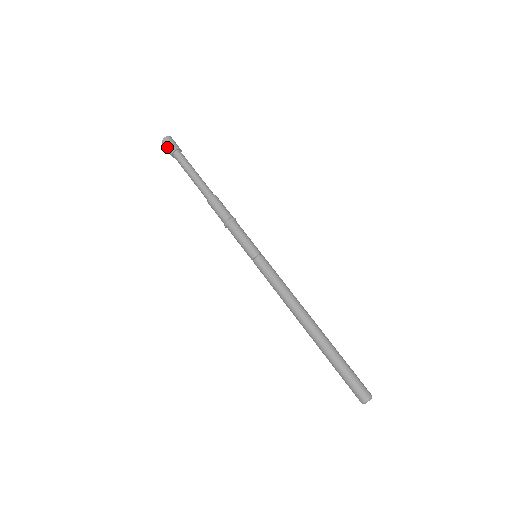
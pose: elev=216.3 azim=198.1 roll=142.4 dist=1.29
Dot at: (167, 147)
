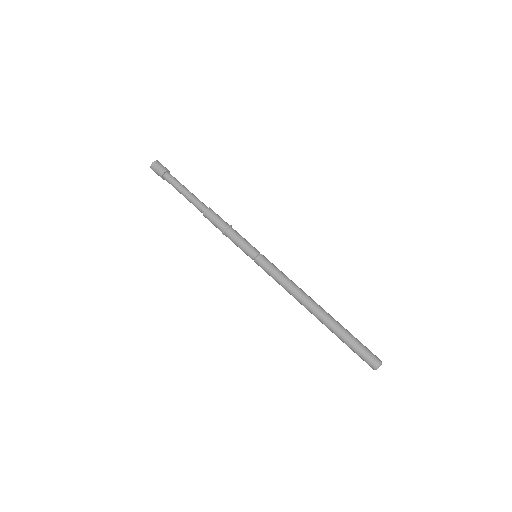
Dot at: (156, 172)
